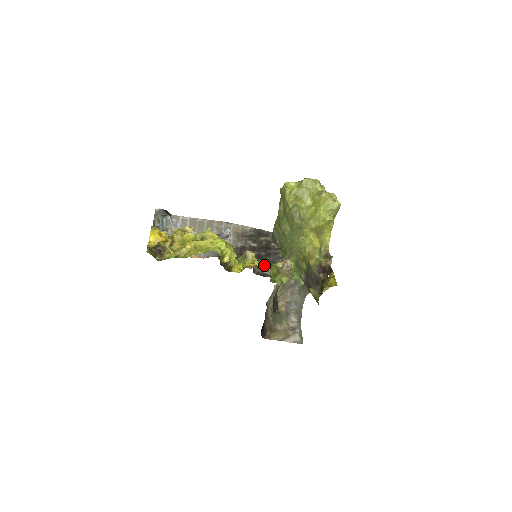
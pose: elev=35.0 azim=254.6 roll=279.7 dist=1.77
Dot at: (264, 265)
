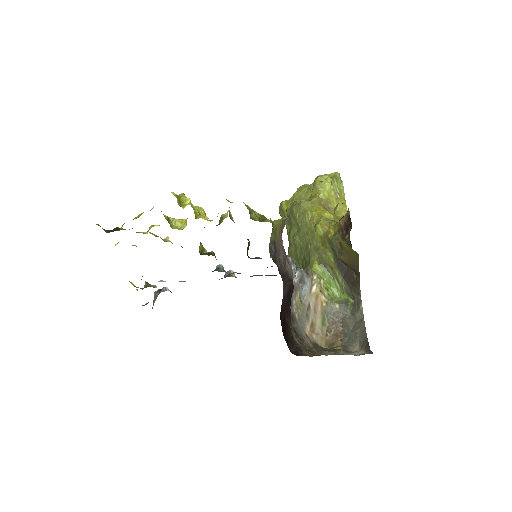
Dot at: occluded
